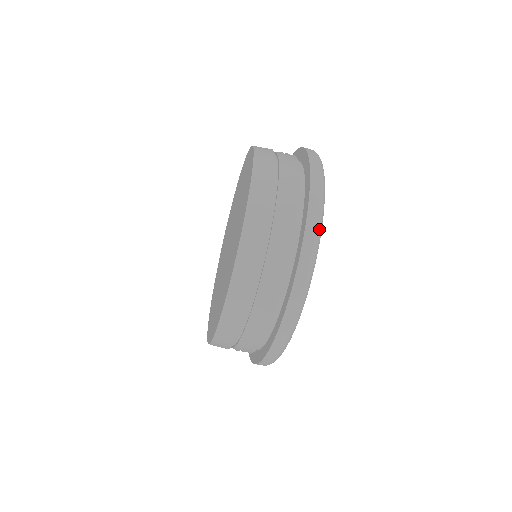
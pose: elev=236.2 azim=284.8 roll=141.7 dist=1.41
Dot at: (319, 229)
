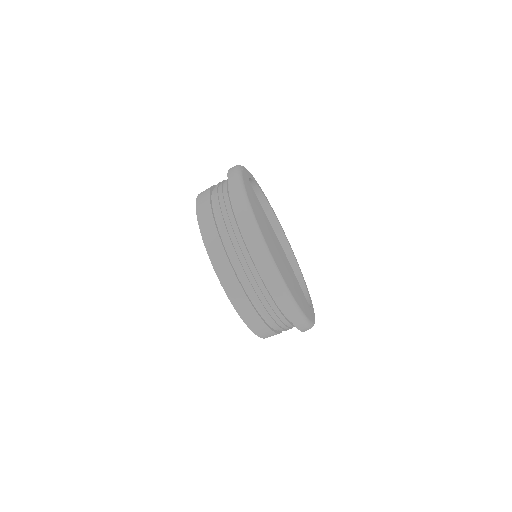
Dot at: (238, 166)
